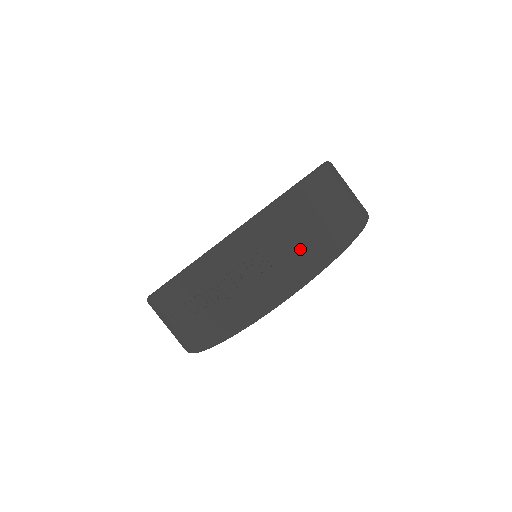
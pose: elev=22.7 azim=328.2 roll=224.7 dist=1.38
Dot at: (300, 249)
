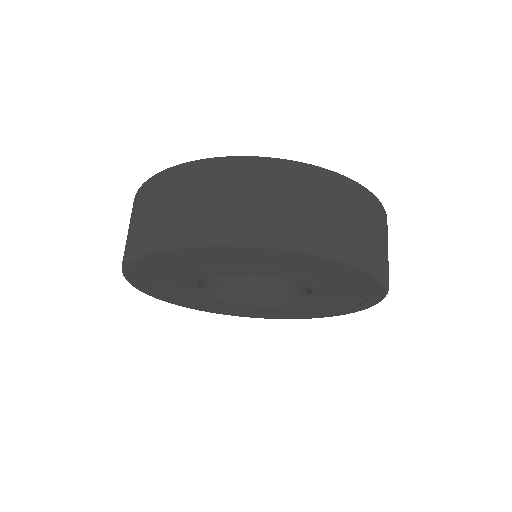
Dot at: (232, 208)
